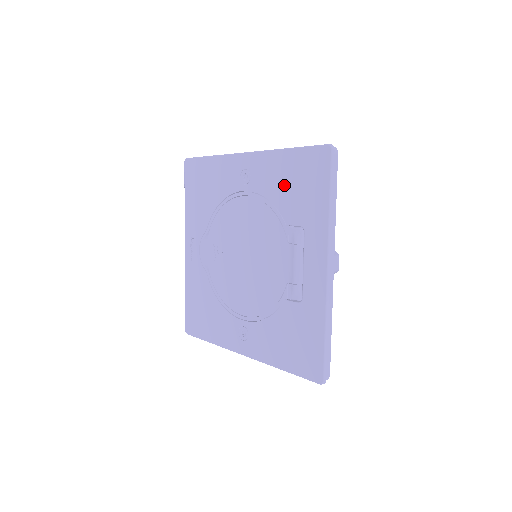
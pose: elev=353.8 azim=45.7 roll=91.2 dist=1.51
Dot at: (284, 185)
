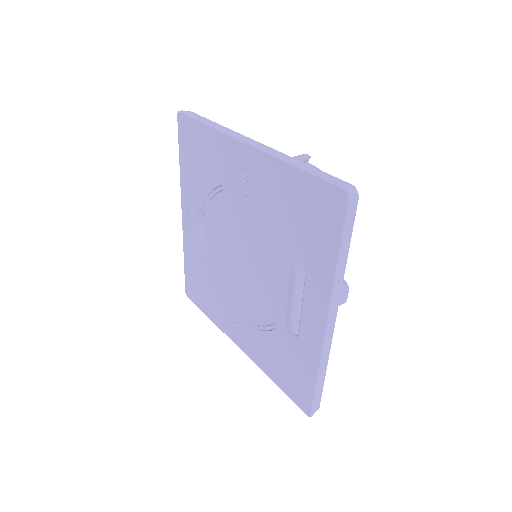
Dot at: (288, 209)
